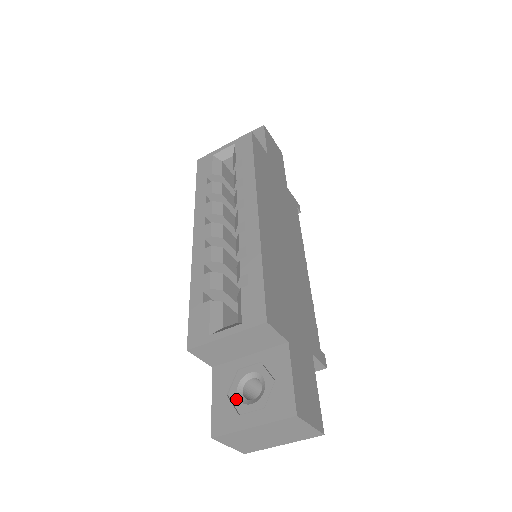
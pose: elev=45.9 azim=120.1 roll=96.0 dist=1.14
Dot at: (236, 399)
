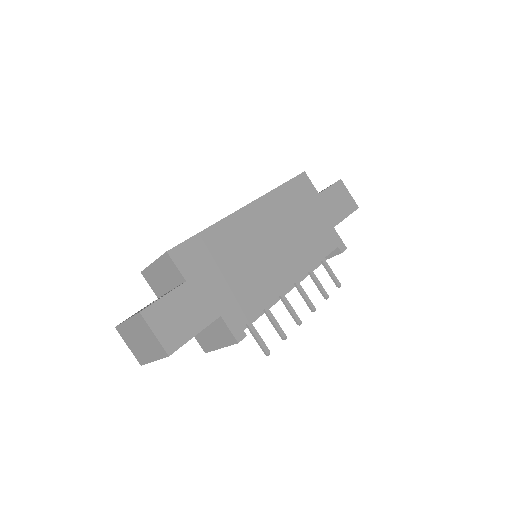
Dot at: occluded
